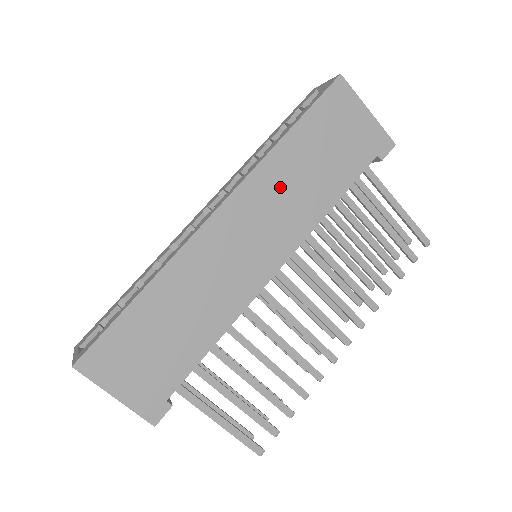
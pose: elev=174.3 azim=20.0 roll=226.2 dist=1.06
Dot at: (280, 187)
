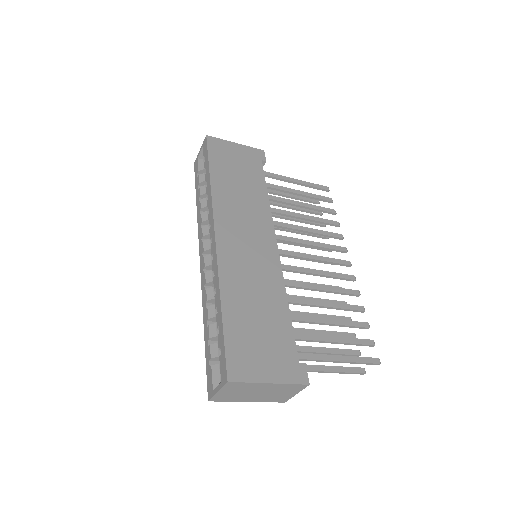
Dot at: (234, 203)
